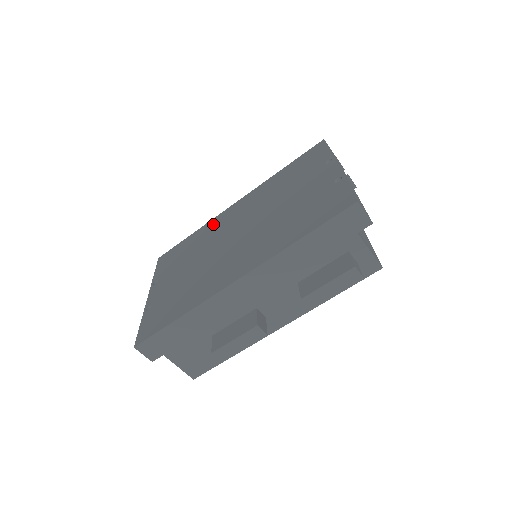
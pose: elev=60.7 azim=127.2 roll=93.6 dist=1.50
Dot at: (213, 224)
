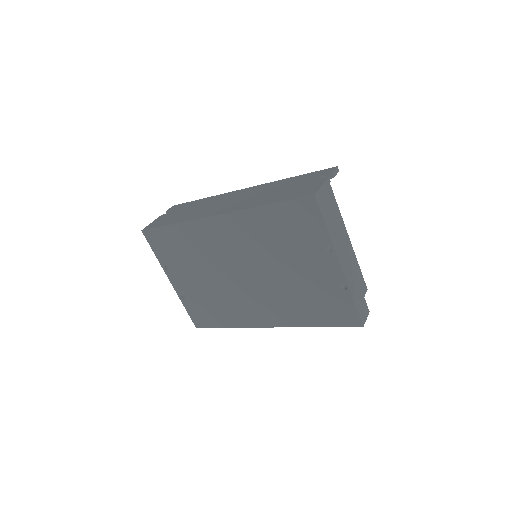
Dot at: (199, 232)
